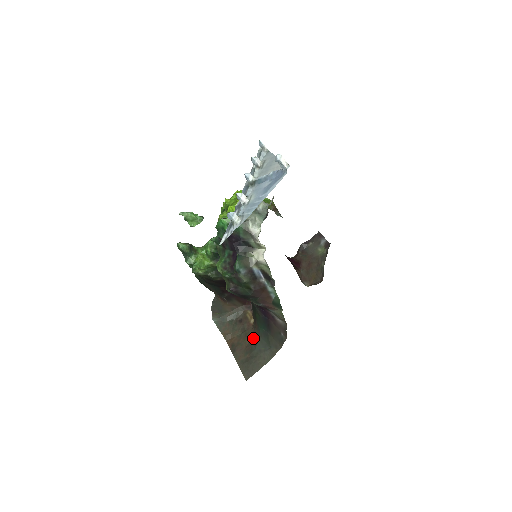
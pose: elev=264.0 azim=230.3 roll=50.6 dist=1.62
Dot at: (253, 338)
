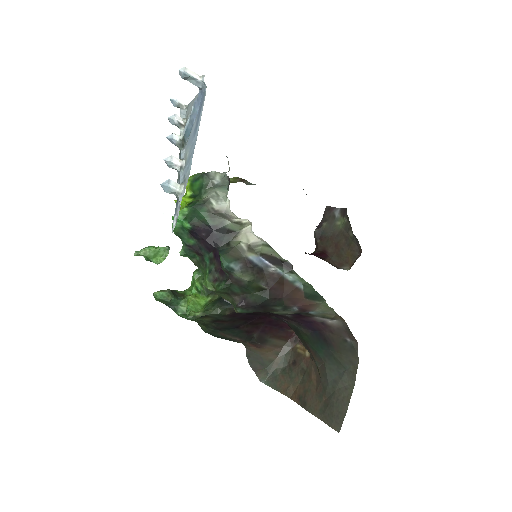
Dot at: (318, 372)
